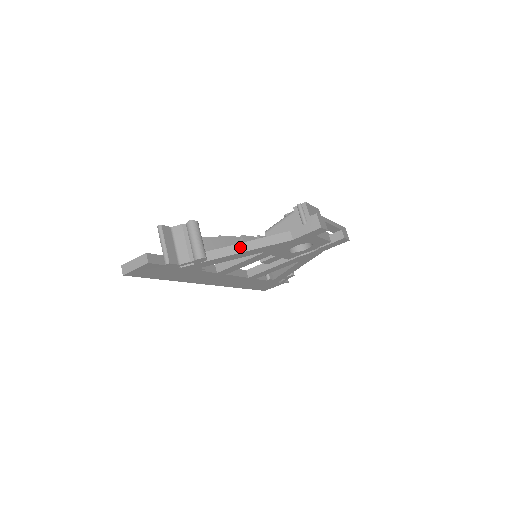
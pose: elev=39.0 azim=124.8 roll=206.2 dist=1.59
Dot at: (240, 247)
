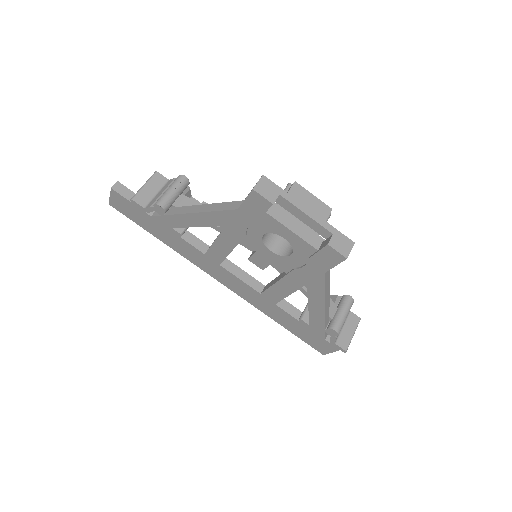
Dot at: (197, 208)
